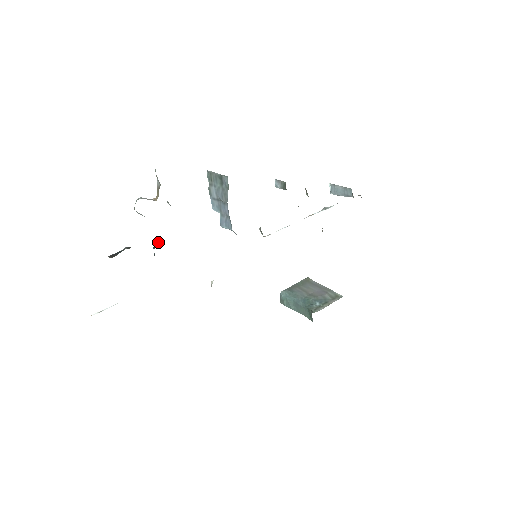
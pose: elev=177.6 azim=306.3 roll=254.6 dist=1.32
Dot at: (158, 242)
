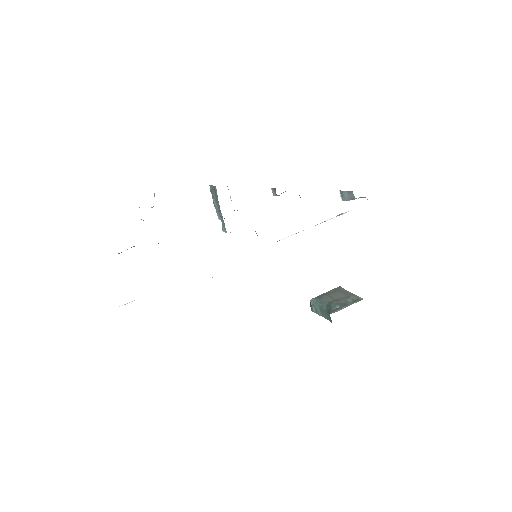
Dot at: occluded
